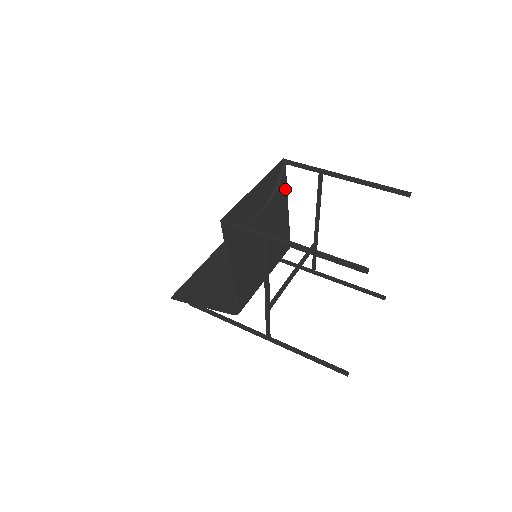
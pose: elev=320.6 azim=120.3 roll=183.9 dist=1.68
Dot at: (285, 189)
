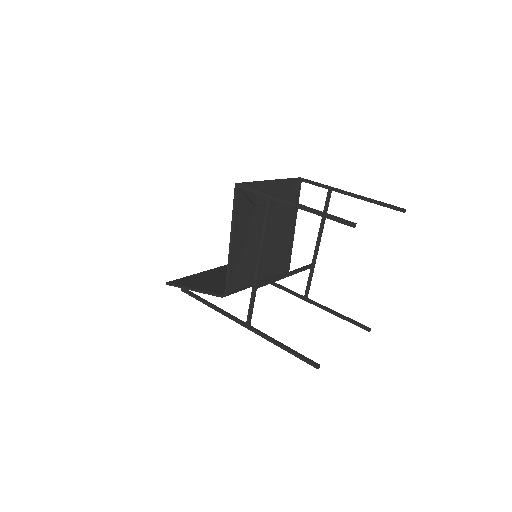
Dot at: occluded
